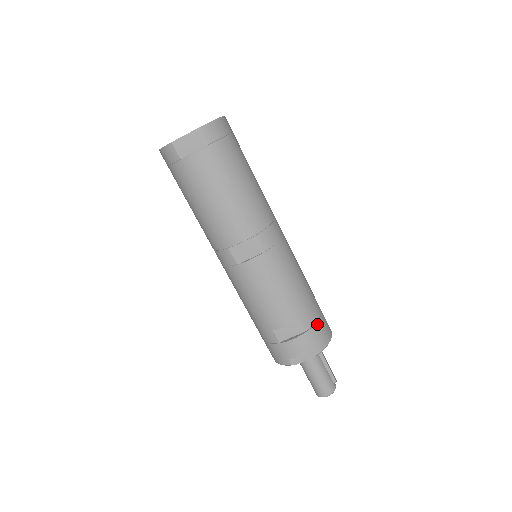
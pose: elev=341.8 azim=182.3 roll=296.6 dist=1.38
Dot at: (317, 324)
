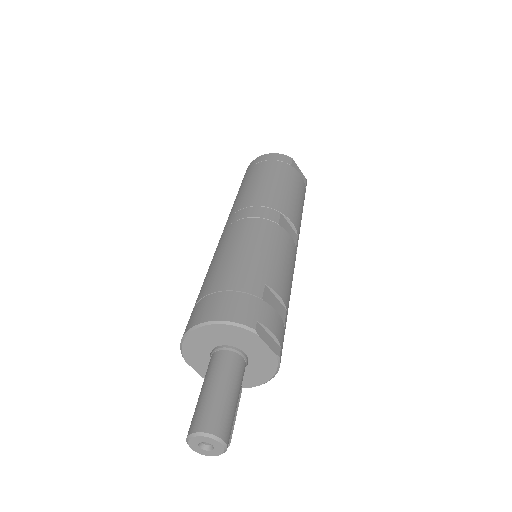
Dot at: occluded
